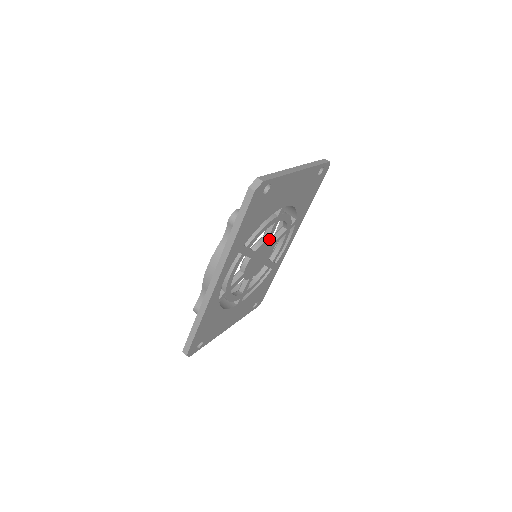
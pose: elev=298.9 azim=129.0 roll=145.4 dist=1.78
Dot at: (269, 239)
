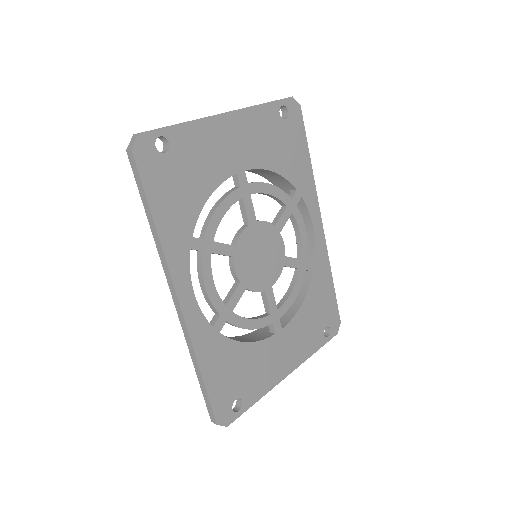
Dot at: (254, 224)
